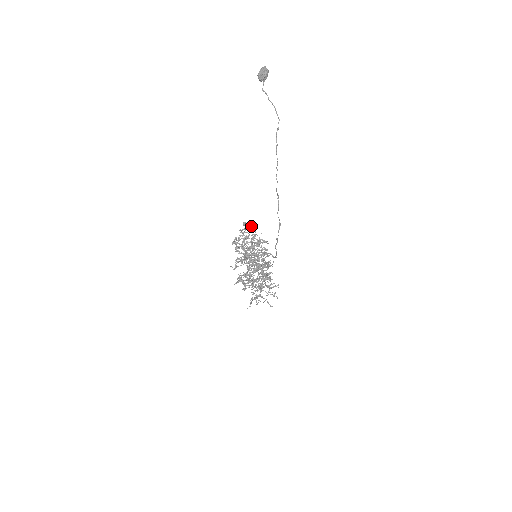
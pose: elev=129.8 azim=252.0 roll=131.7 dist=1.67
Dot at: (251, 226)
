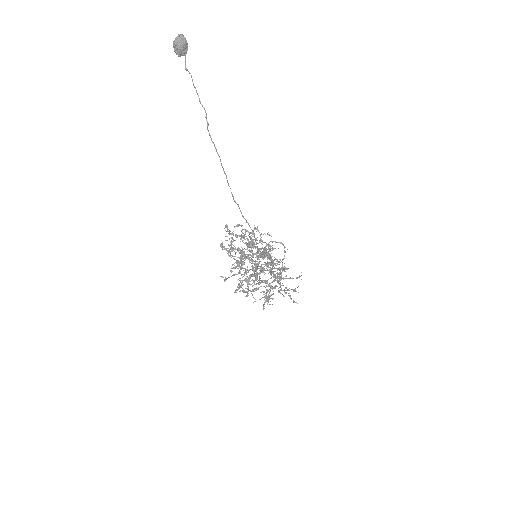
Dot at: (240, 225)
